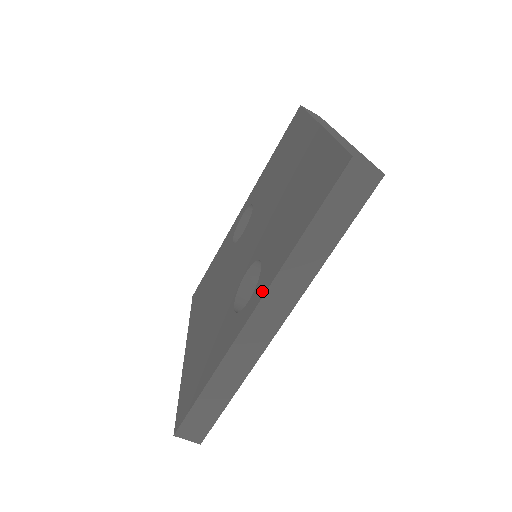
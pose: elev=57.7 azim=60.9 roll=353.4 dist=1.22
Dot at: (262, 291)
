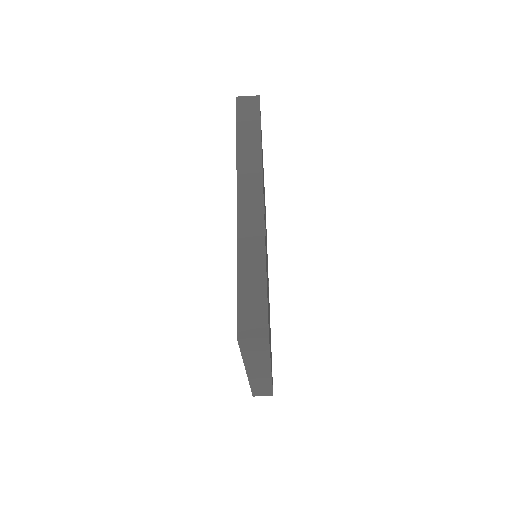
Dot at: occluded
